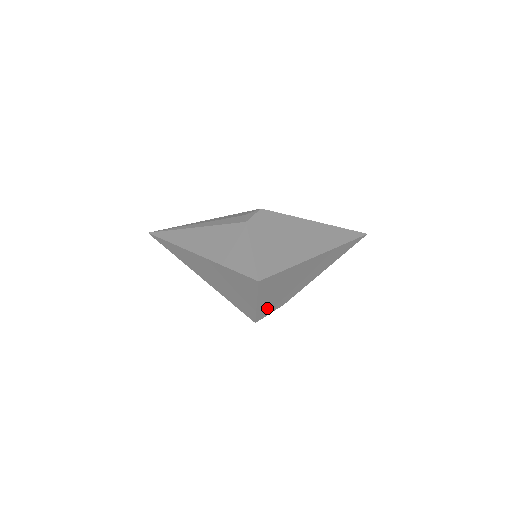
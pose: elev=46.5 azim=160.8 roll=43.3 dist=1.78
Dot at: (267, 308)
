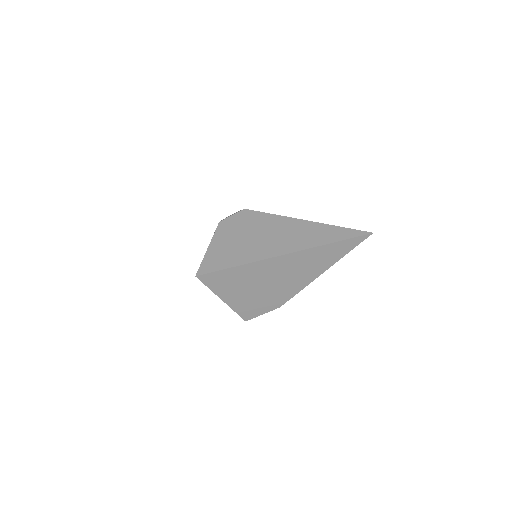
Dot at: (249, 307)
